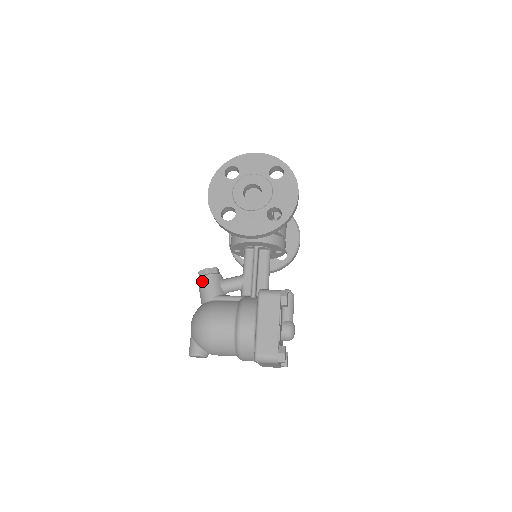
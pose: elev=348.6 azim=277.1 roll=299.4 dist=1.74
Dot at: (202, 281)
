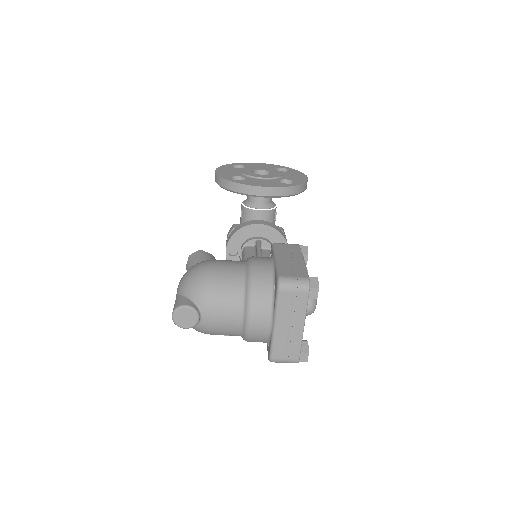
Dot at: (195, 256)
